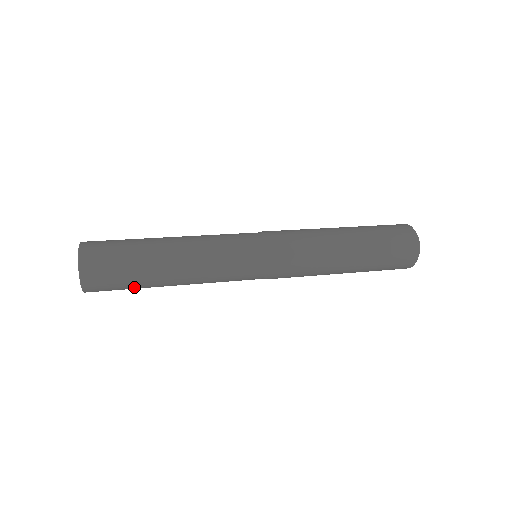
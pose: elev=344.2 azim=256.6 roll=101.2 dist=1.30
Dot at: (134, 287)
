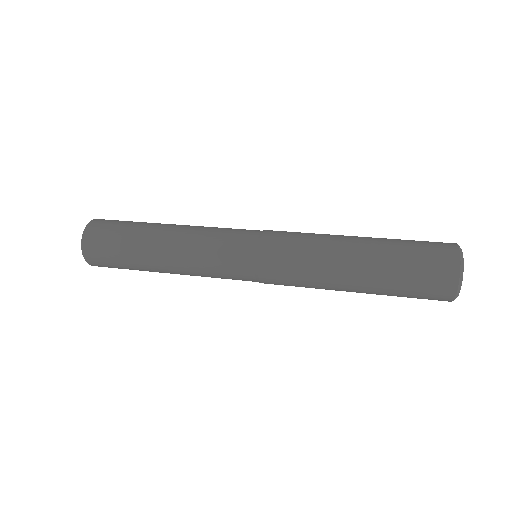
Dot at: (127, 262)
